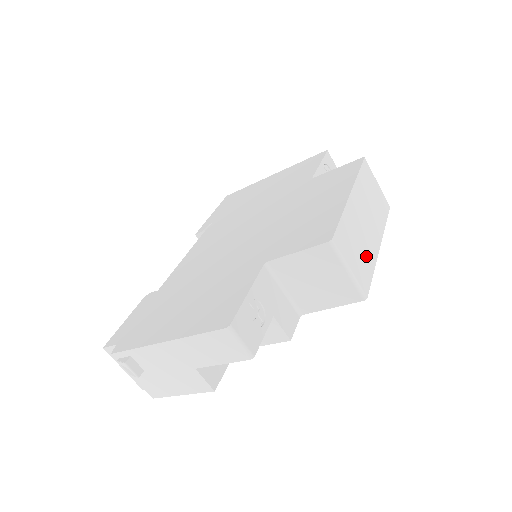
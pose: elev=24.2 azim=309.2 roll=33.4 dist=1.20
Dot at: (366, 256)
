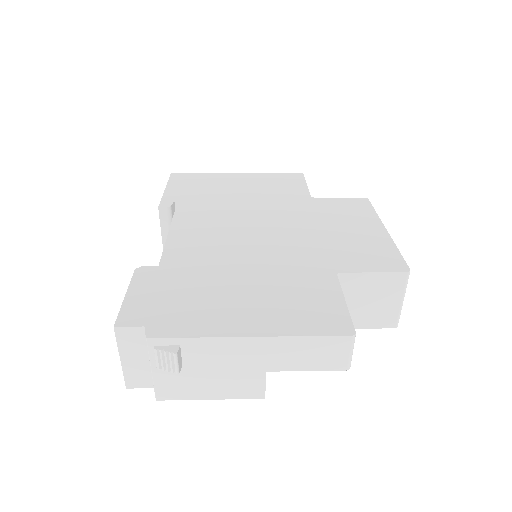
Dot at: occluded
